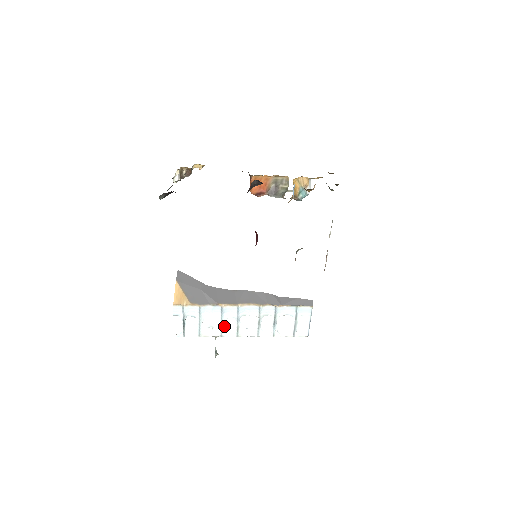
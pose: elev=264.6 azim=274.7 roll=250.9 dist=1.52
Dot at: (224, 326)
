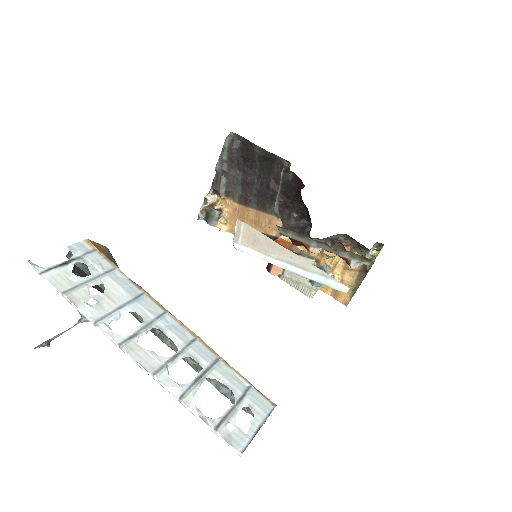
Dot at: (117, 316)
